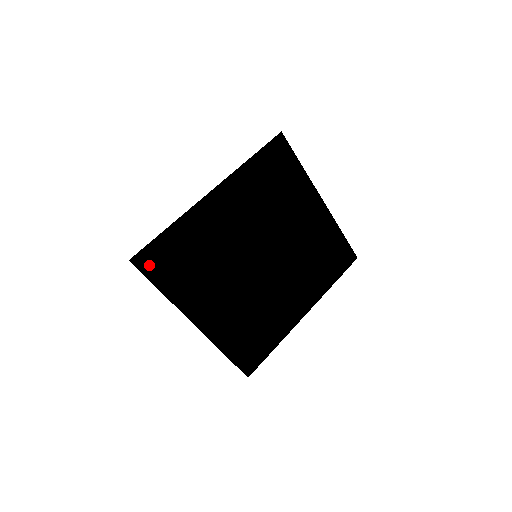
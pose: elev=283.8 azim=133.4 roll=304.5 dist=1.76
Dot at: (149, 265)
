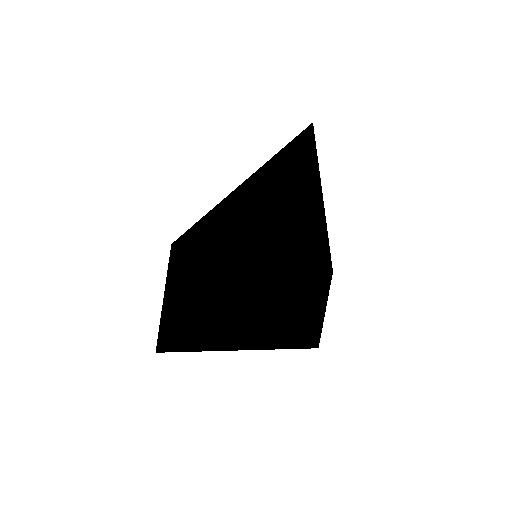
Dot at: (175, 249)
